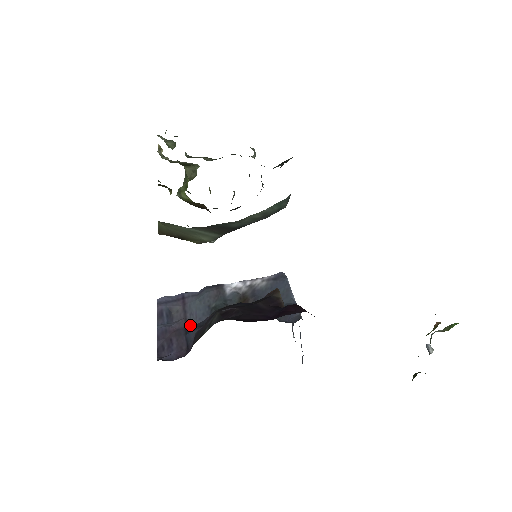
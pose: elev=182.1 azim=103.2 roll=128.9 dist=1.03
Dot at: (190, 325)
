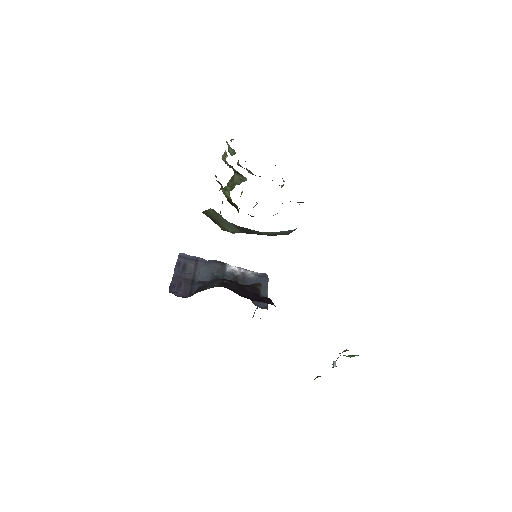
Dot at: (196, 280)
